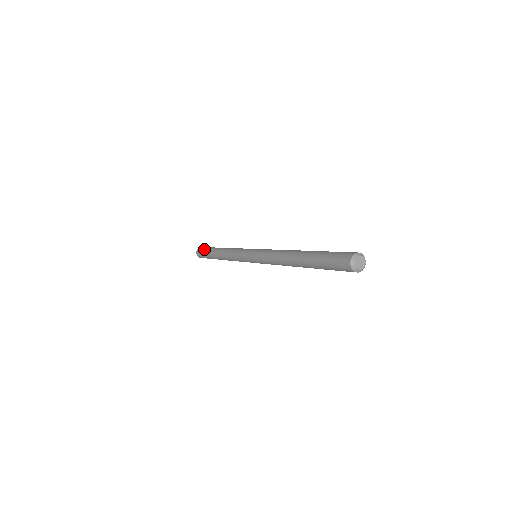
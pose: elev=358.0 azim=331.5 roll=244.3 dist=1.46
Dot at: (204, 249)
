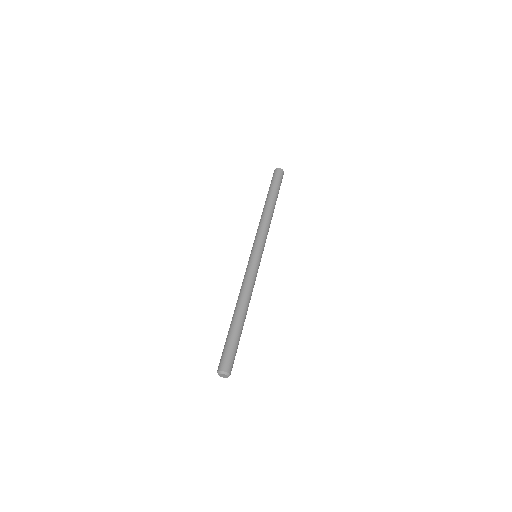
Dot at: occluded
